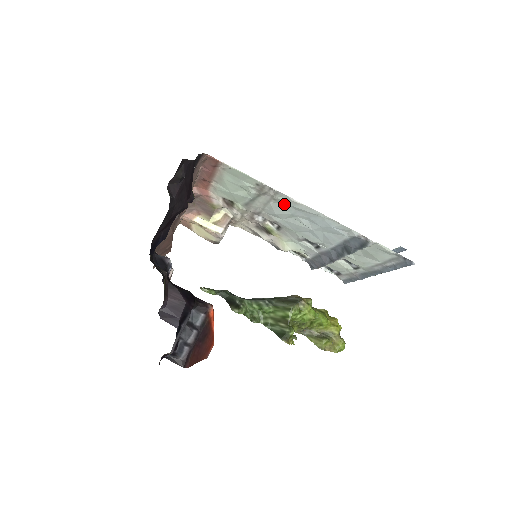
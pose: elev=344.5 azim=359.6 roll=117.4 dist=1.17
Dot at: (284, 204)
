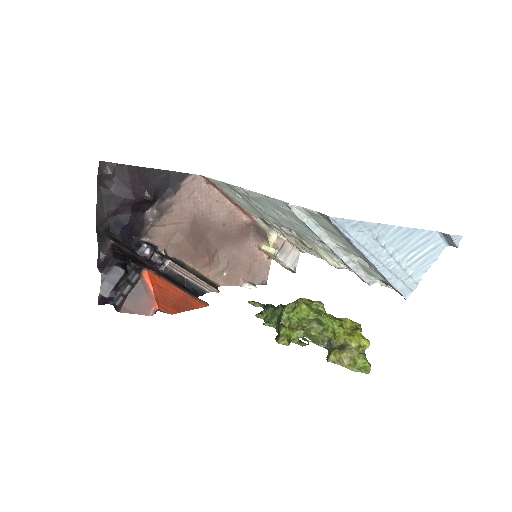
Dot at: (254, 199)
